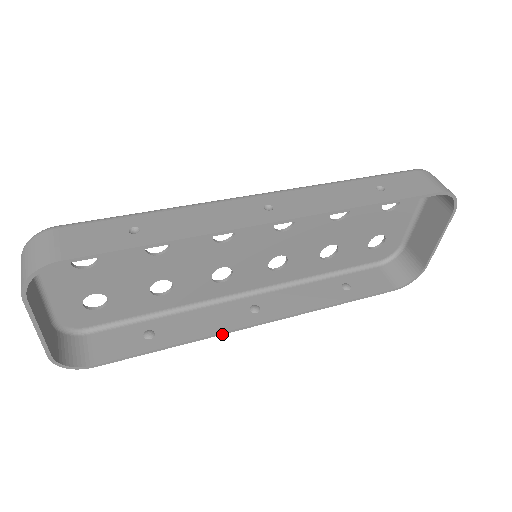
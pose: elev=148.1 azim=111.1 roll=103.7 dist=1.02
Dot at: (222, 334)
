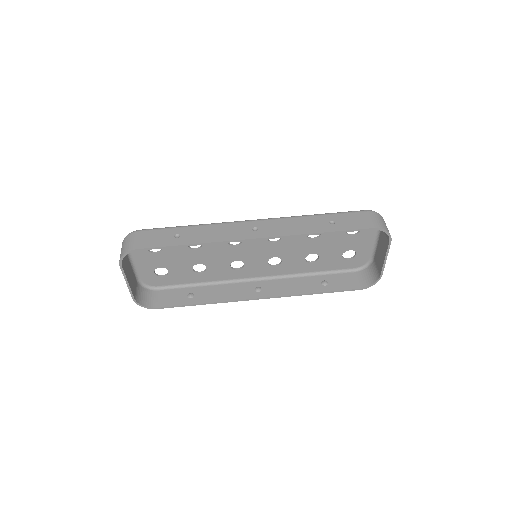
Dot at: (233, 301)
